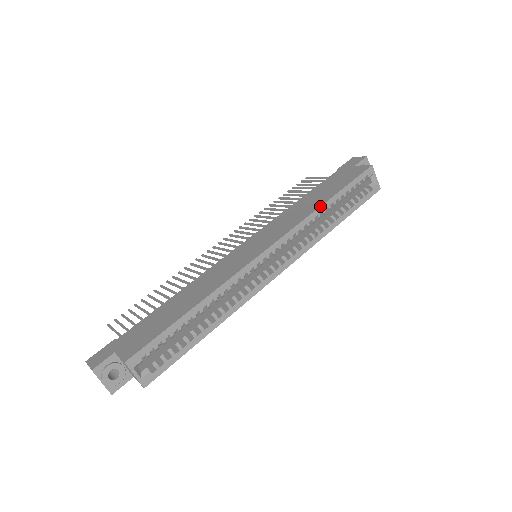
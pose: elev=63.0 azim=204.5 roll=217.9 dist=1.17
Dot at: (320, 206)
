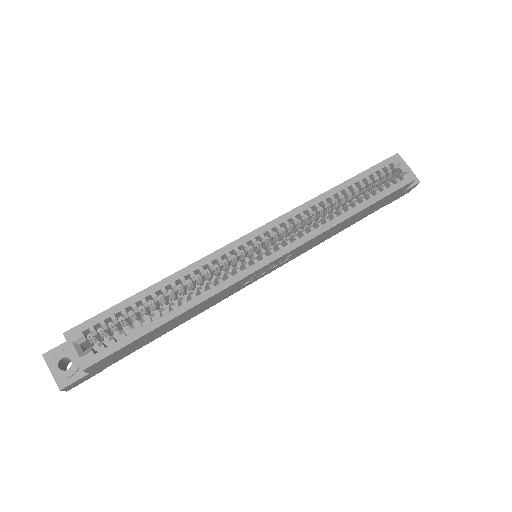
Dot at: occluded
